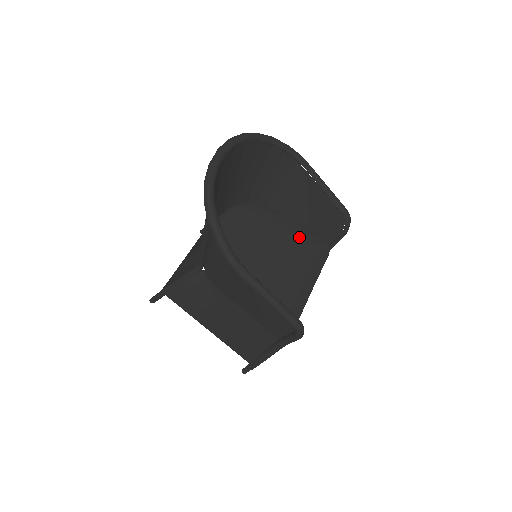
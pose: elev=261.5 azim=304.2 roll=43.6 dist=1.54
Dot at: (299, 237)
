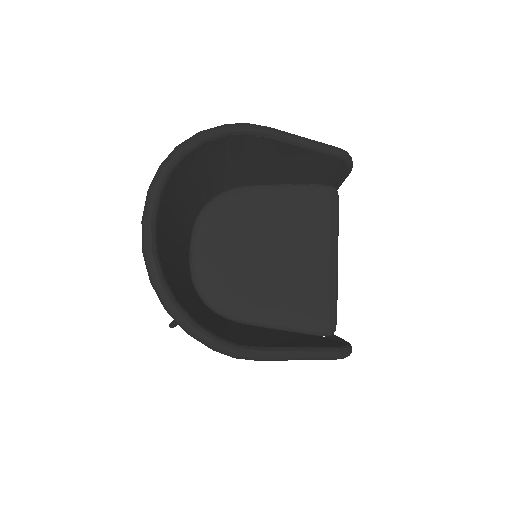
Dot at: (295, 205)
